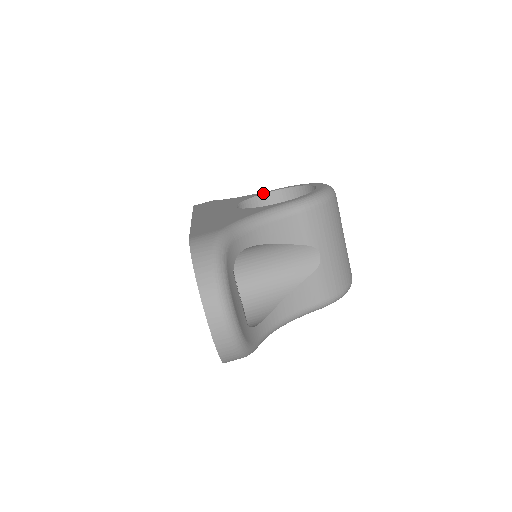
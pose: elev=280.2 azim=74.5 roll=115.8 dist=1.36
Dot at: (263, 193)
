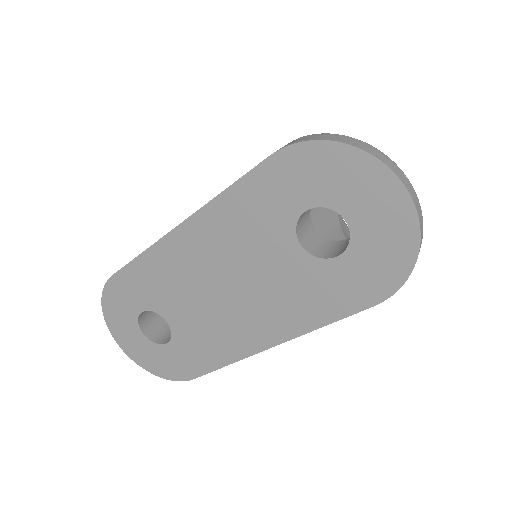
Dot at: occluded
